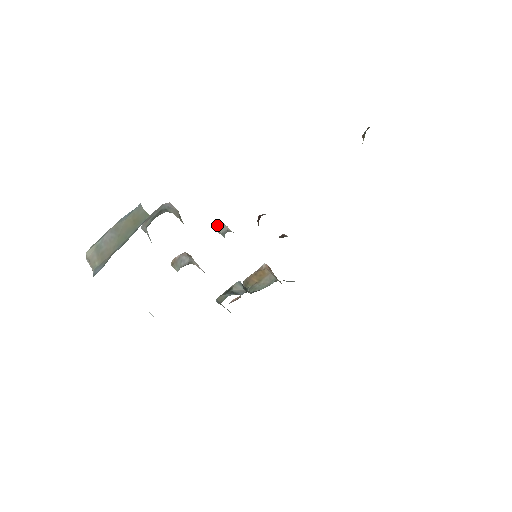
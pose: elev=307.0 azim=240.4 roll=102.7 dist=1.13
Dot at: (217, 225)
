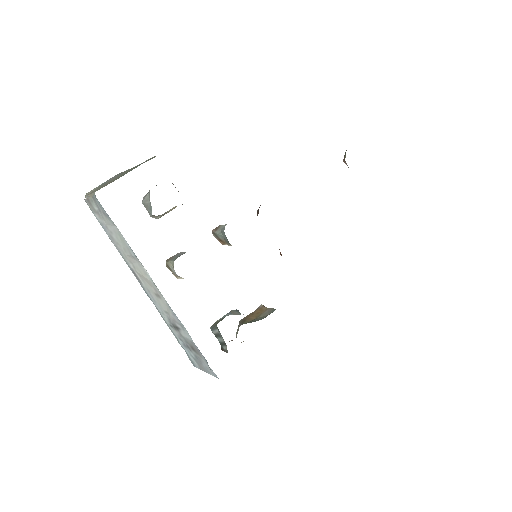
Dot at: (215, 228)
